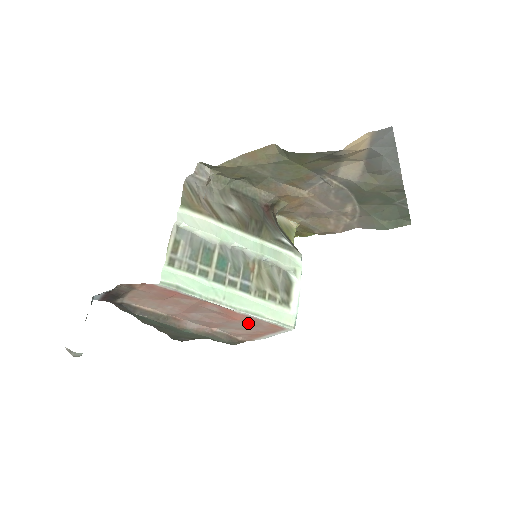
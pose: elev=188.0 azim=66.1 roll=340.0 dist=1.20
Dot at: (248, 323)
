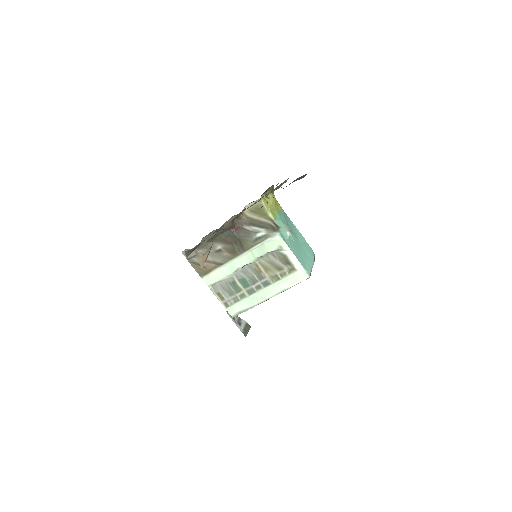
Dot at: occluded
